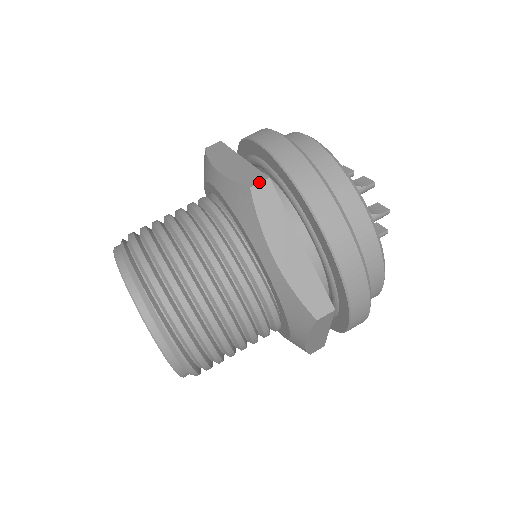
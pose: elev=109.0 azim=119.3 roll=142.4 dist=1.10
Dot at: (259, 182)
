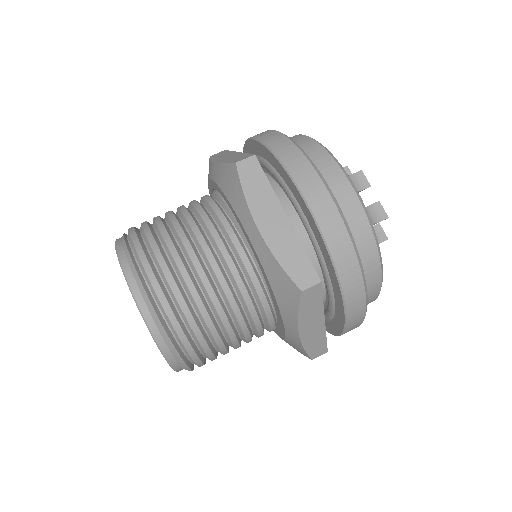
Dot at: (311, 285)
